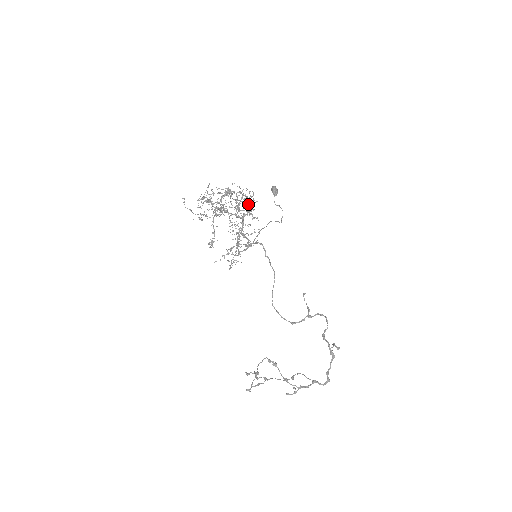
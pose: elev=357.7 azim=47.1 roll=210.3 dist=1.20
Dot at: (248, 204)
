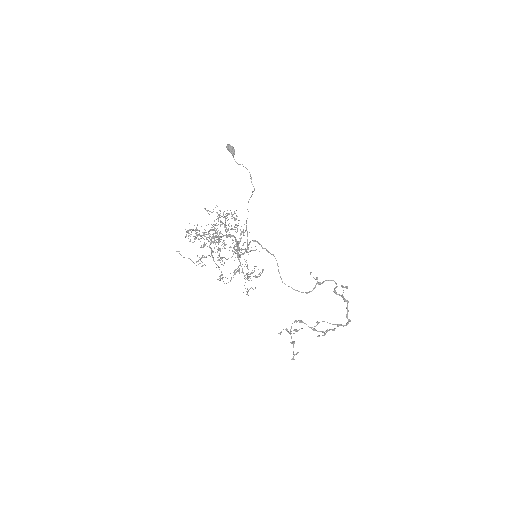
Dot at: occluded
